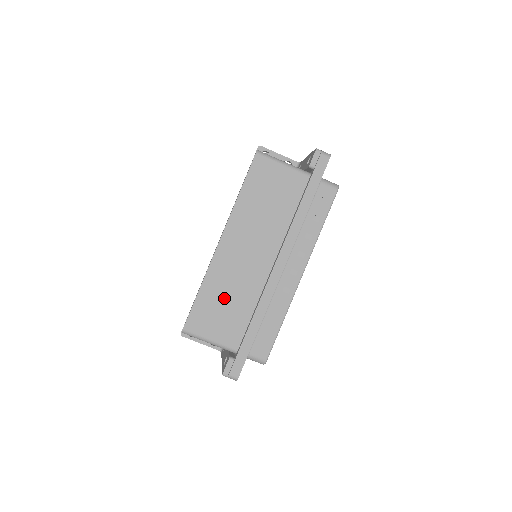
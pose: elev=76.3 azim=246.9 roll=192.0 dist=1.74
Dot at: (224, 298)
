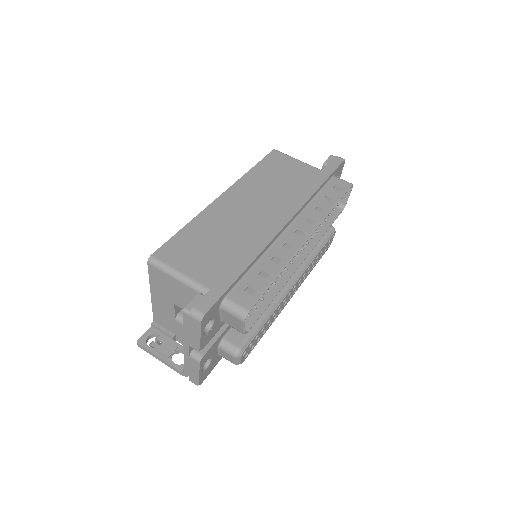
Dot at: (212, 238)
